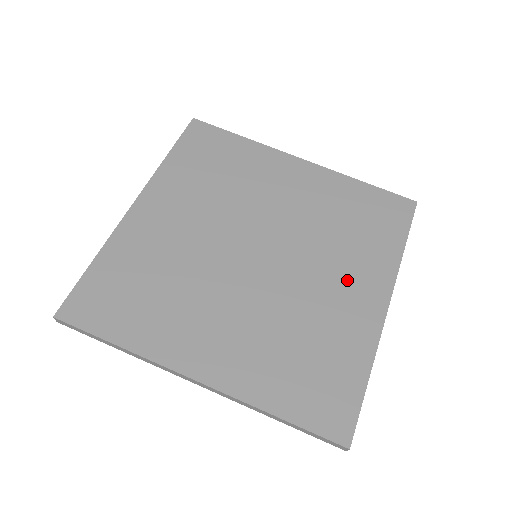
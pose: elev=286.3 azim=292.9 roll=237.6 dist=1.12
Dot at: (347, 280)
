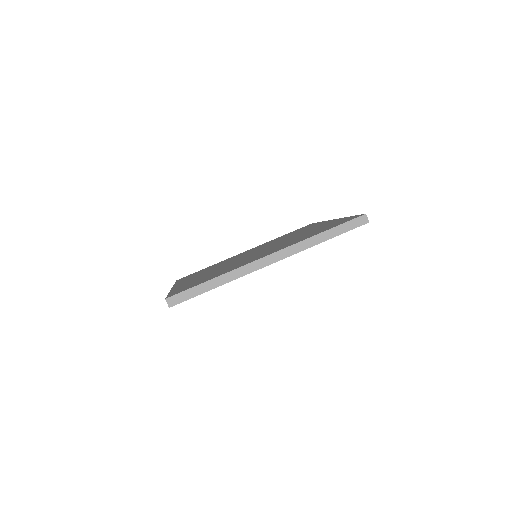
Dot at: (306, 230)
